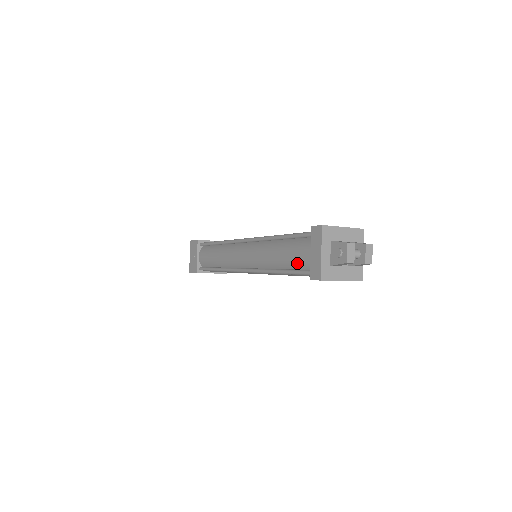
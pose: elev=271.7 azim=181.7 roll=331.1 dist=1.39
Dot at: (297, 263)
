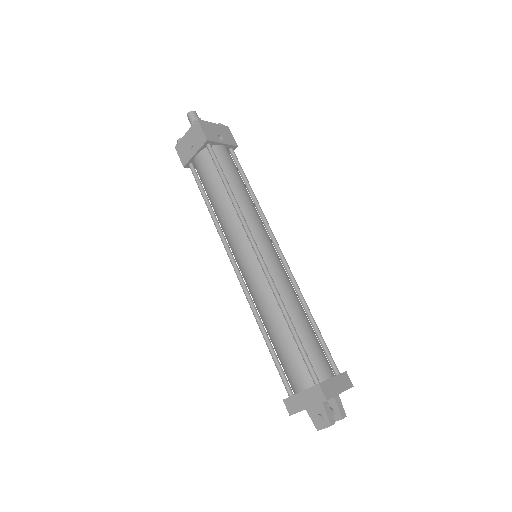
Dot at: (284, 367)
